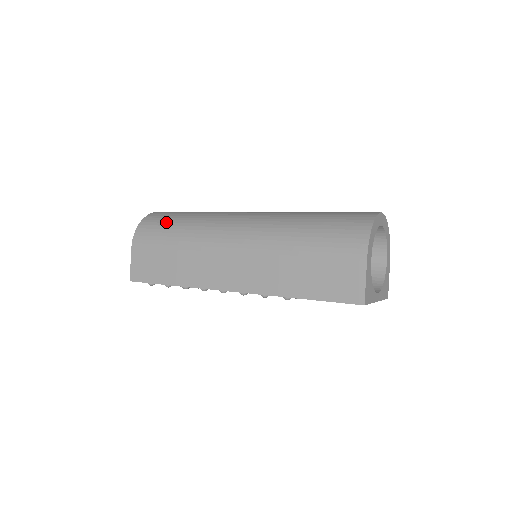
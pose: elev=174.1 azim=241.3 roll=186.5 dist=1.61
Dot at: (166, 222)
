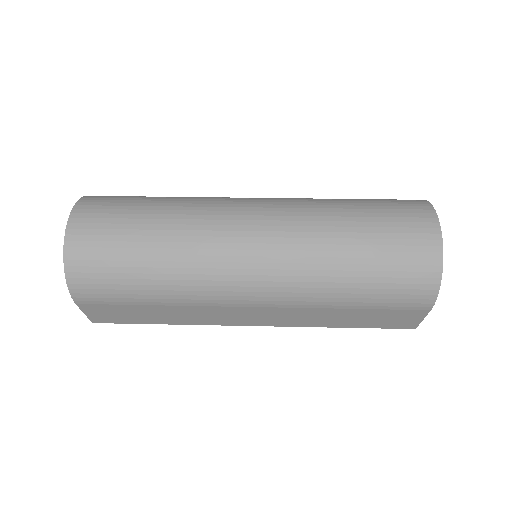
Dot at: (117, 273)
